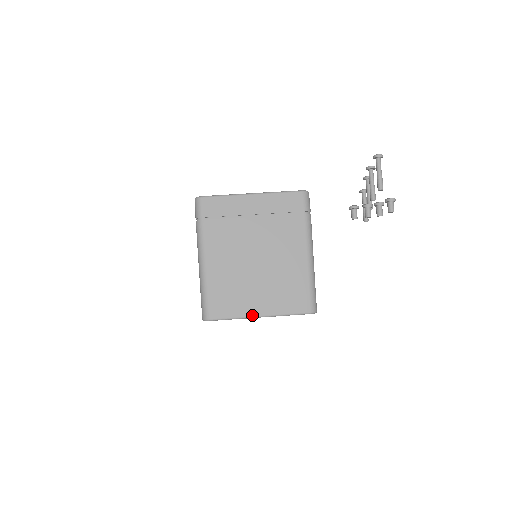
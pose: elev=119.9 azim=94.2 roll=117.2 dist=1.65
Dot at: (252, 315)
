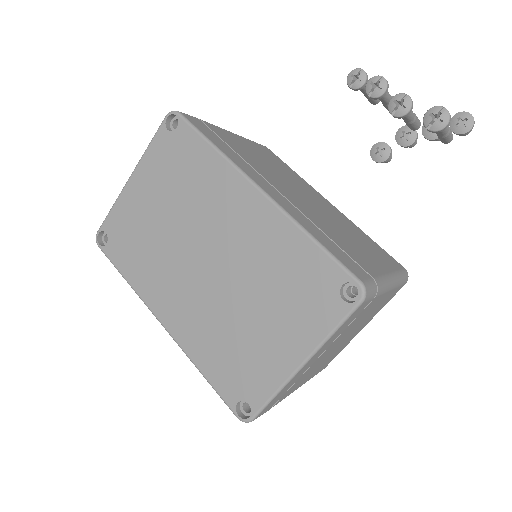
Dot at: occluded
